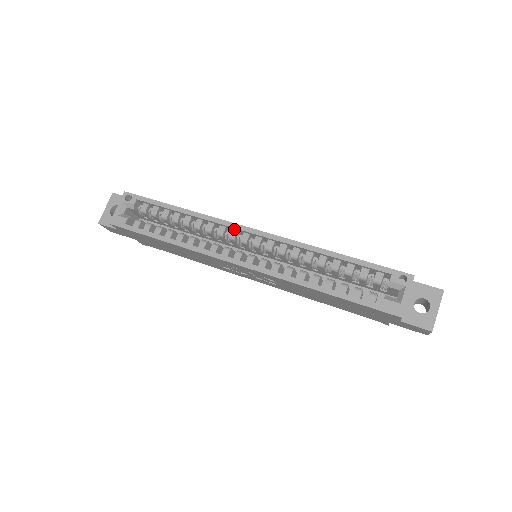
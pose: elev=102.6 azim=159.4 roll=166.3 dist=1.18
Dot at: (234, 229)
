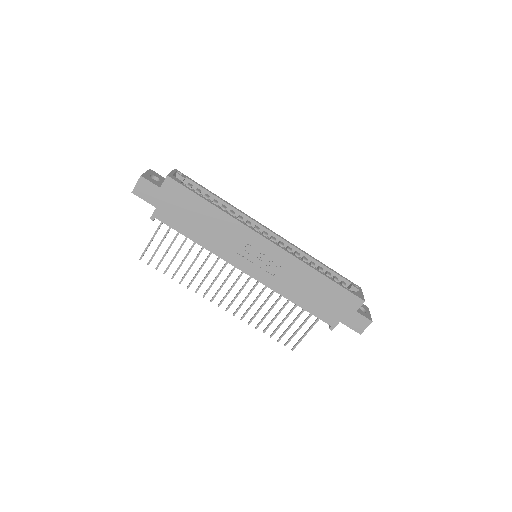
Dot at: (257, 226)
